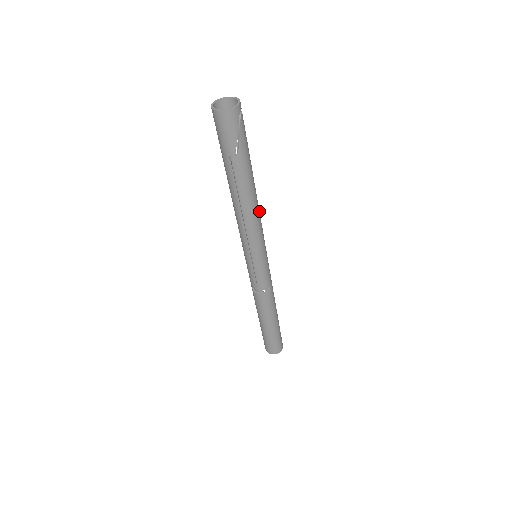
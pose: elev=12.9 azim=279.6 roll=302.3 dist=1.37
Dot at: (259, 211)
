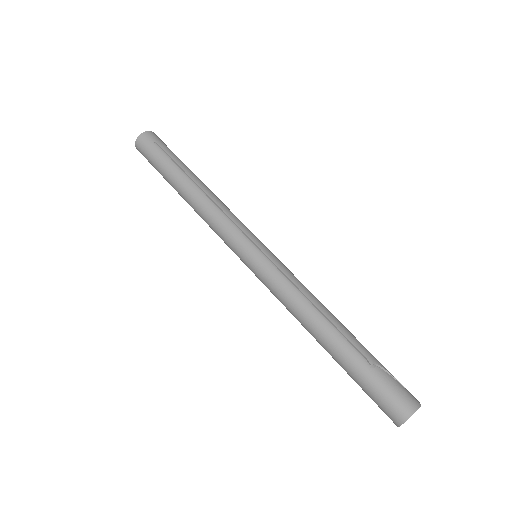
Dot at: occluded
